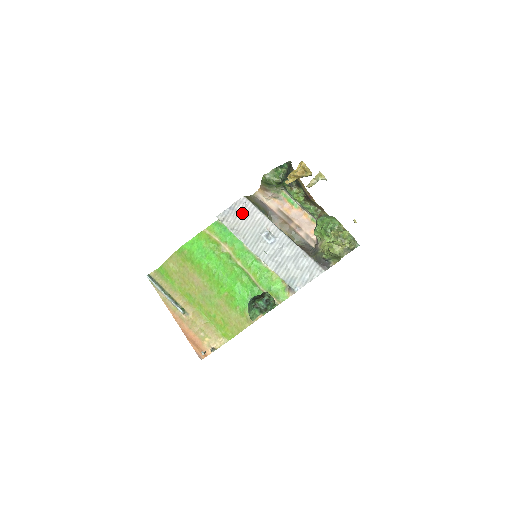
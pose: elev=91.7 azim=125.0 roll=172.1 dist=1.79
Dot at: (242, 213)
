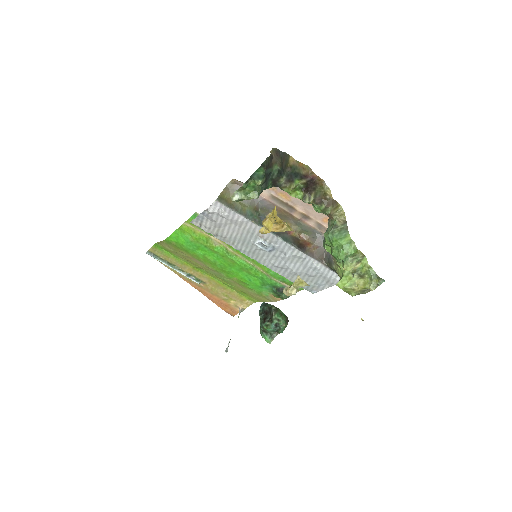
Dot at: (221, 220)
